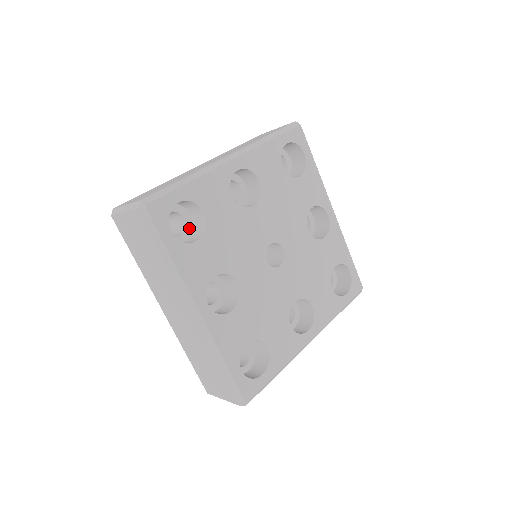
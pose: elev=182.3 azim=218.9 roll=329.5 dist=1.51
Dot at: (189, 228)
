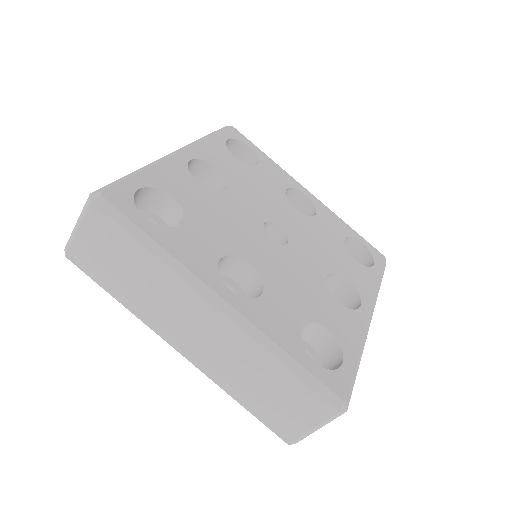
Dot at: occluded
